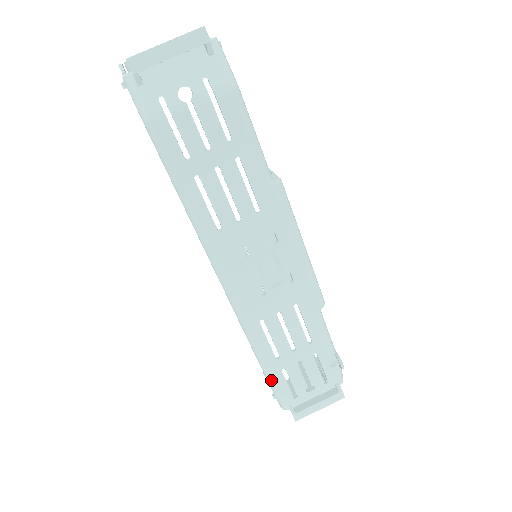
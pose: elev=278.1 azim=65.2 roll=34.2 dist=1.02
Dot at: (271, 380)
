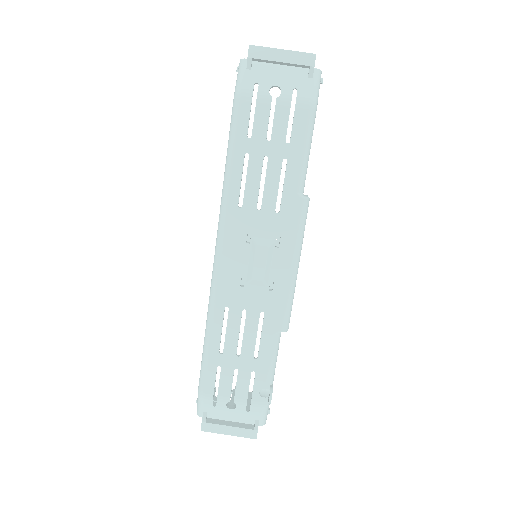
Dot at: (203, 370)
